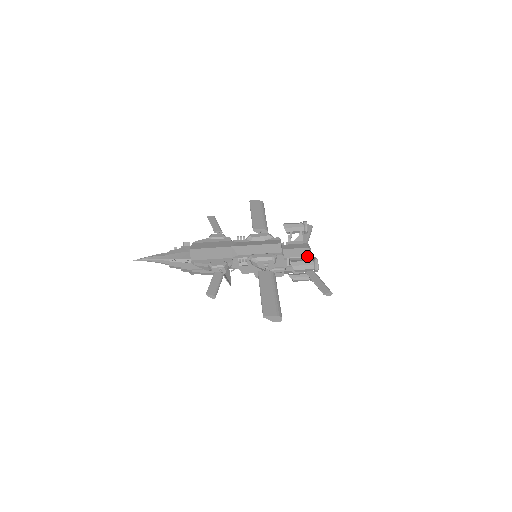
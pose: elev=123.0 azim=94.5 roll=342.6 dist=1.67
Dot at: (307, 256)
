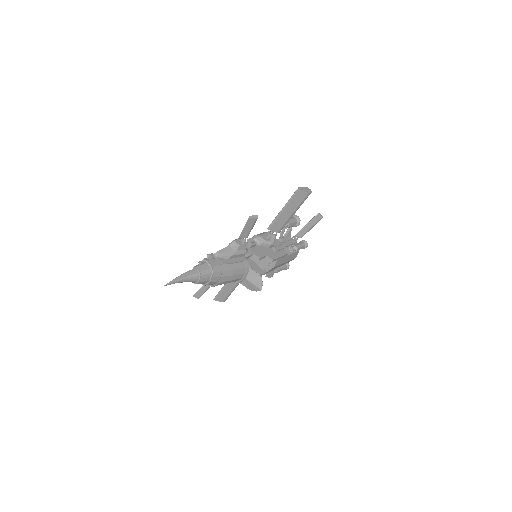
Dot at: occluded
